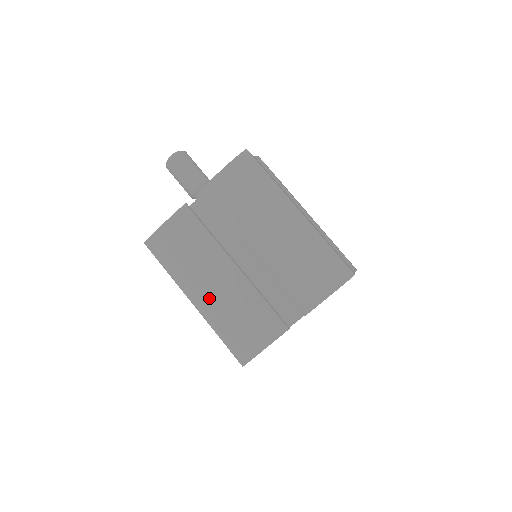
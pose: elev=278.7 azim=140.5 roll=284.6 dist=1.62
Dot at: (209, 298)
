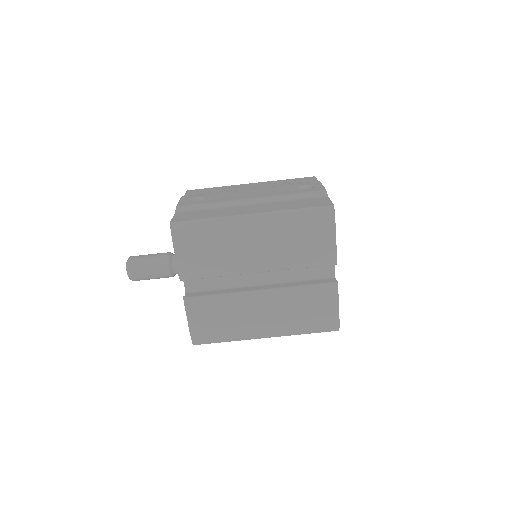
Dot at: (271, 325)
